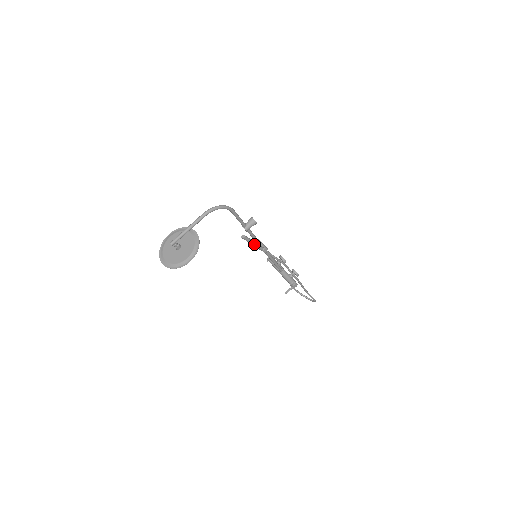
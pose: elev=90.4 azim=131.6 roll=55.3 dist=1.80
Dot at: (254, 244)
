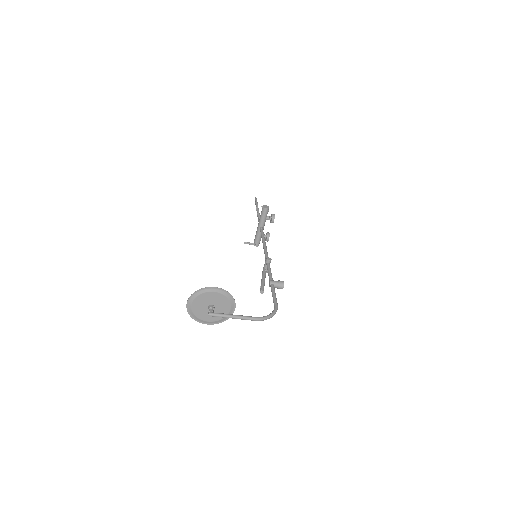
Dot at: occluded
